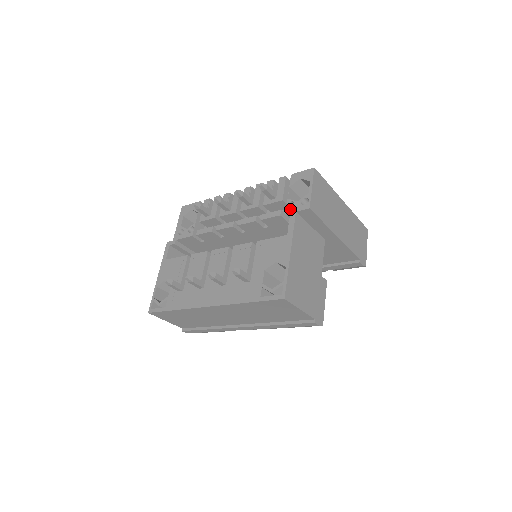
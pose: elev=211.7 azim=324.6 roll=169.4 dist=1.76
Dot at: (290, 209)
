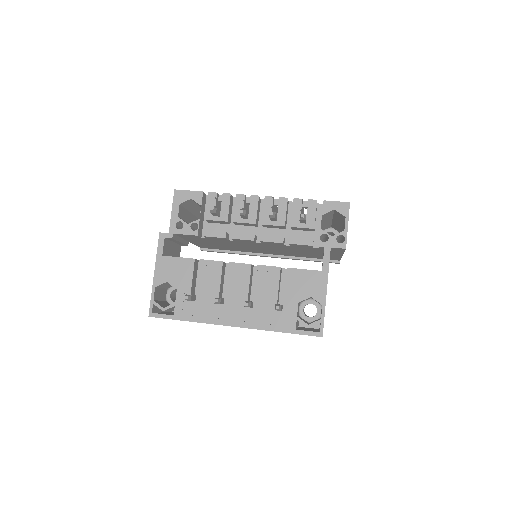
Dot at: (324, 242)
